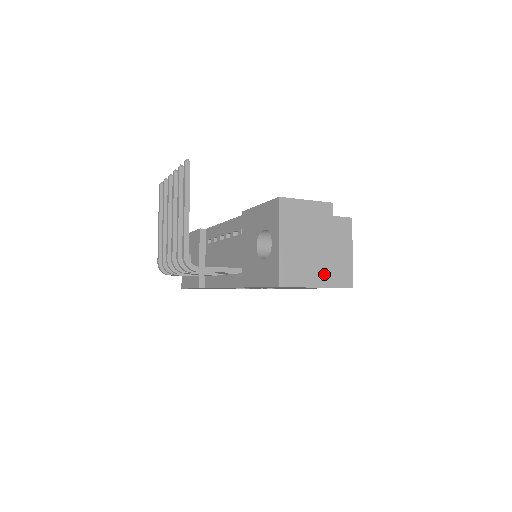
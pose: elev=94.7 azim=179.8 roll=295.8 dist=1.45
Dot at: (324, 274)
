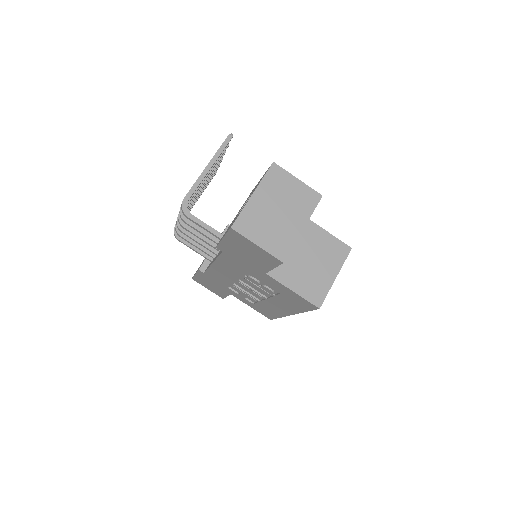
Dot at: (280, 246)
